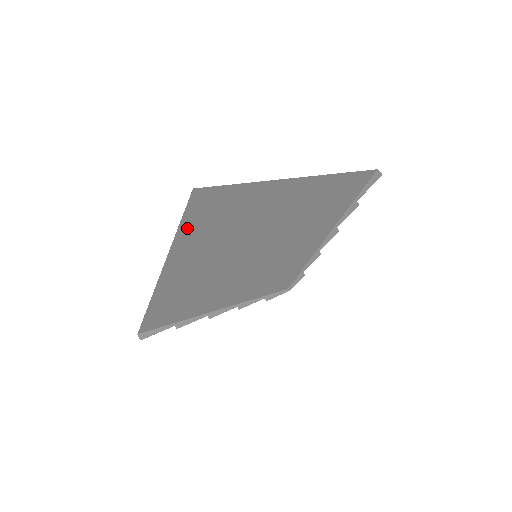
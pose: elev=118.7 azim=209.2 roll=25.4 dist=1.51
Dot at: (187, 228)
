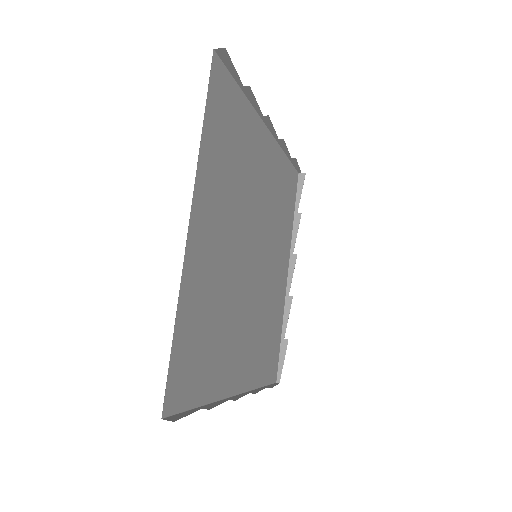
Dot at: (209, 128)
